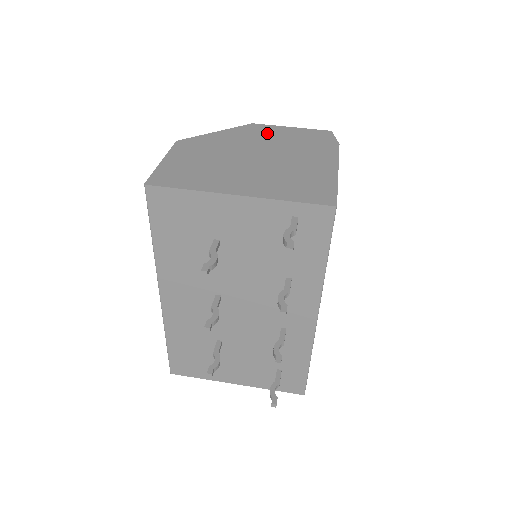
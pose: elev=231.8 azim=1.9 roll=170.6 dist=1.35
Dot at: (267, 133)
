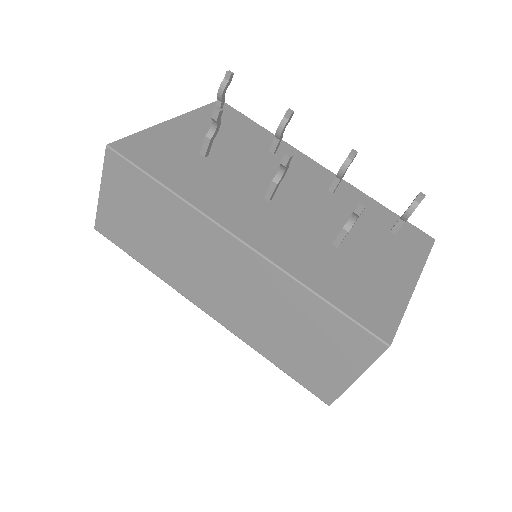
Dot at: occluded
